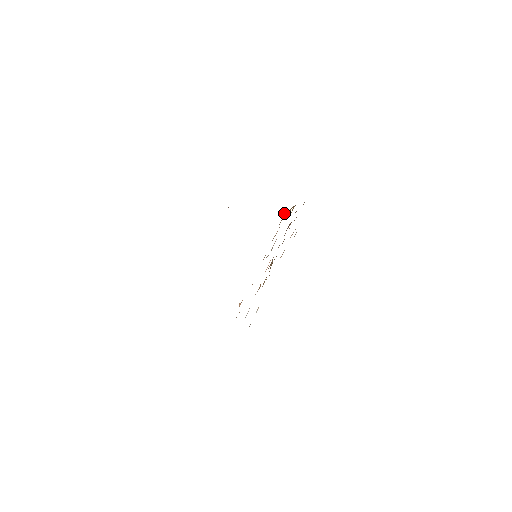
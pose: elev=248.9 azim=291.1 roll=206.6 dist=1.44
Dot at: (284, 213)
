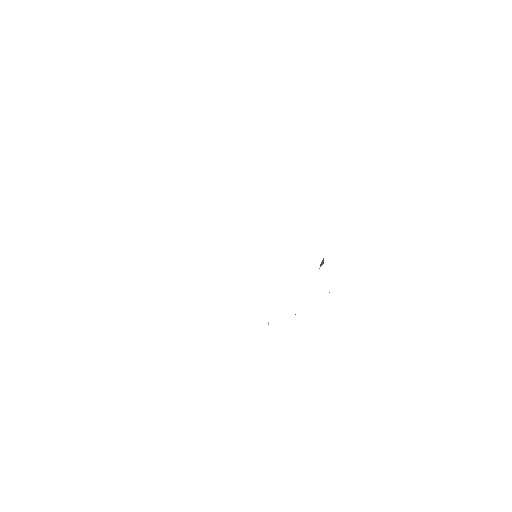
Dot at: occluded
